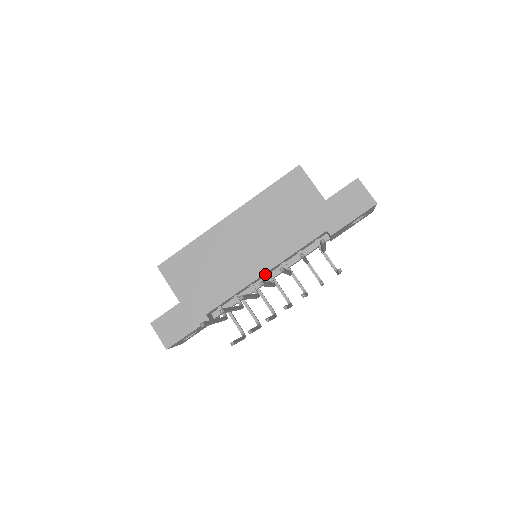
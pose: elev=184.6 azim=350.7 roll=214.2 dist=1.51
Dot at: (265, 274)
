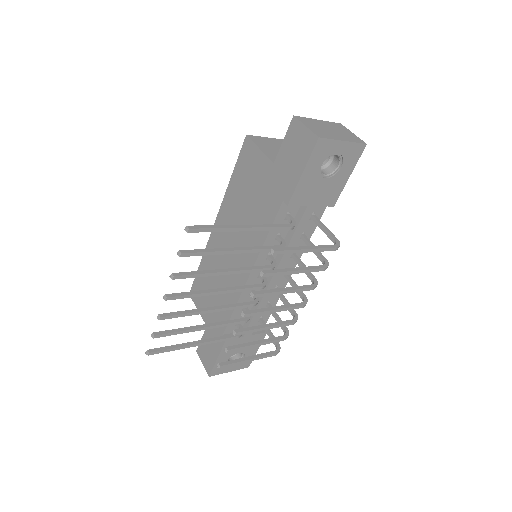
Dot at: (257, 275)
